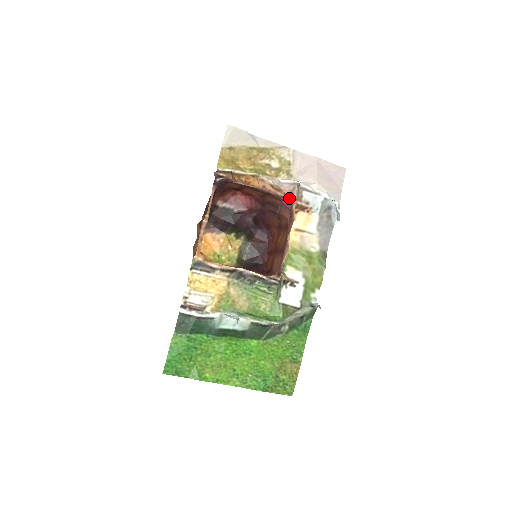
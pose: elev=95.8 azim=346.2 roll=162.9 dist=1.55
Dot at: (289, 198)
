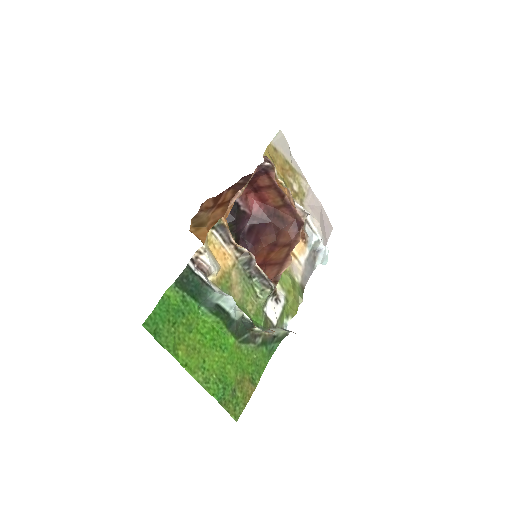
Dot at: (302, 220)
